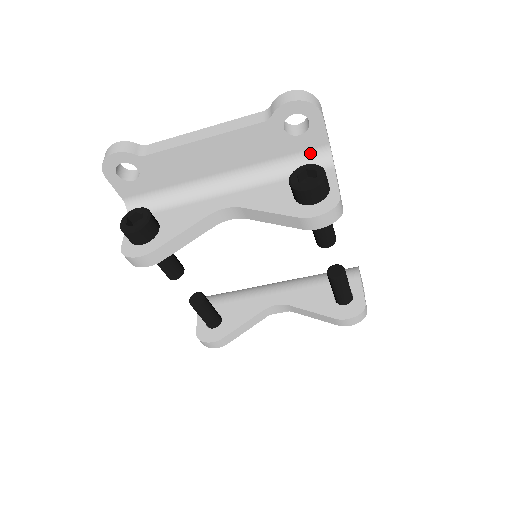
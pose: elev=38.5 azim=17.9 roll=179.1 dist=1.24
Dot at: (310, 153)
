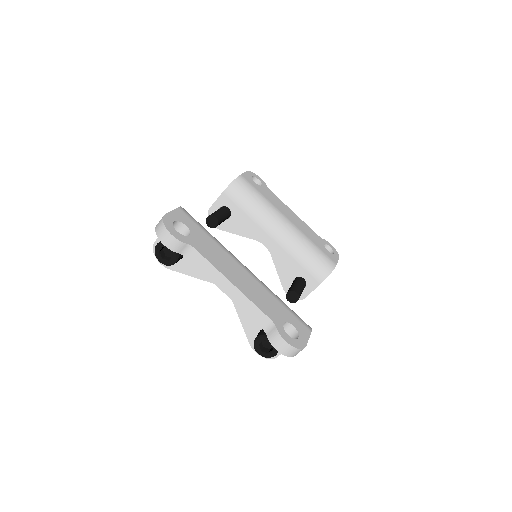
Dot at: occluded
